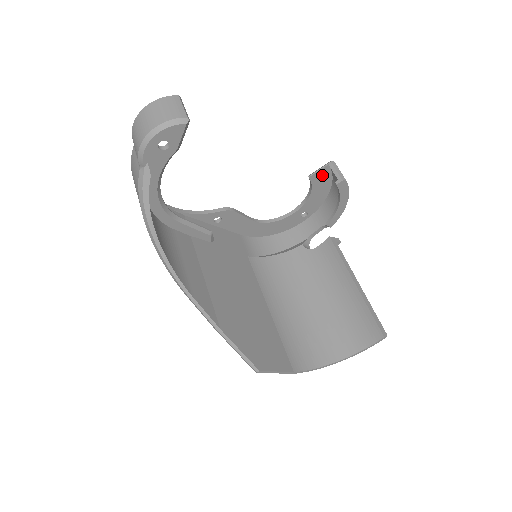
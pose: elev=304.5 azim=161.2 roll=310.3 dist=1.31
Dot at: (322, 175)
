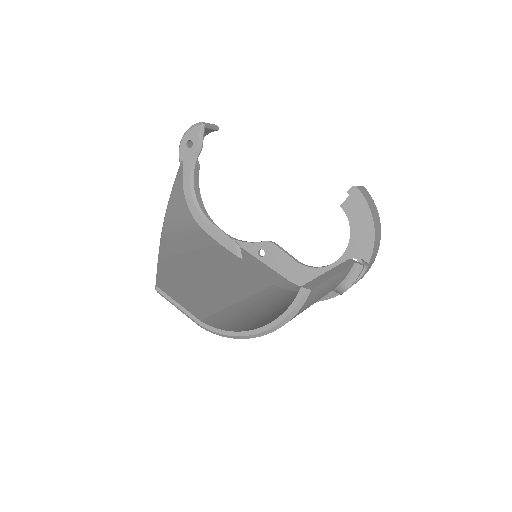
Dot at: occluded
